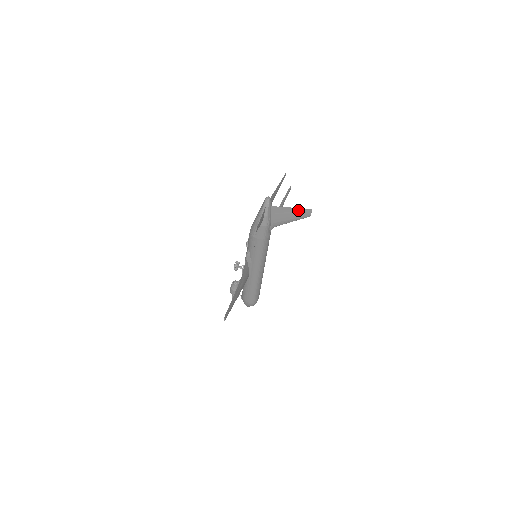
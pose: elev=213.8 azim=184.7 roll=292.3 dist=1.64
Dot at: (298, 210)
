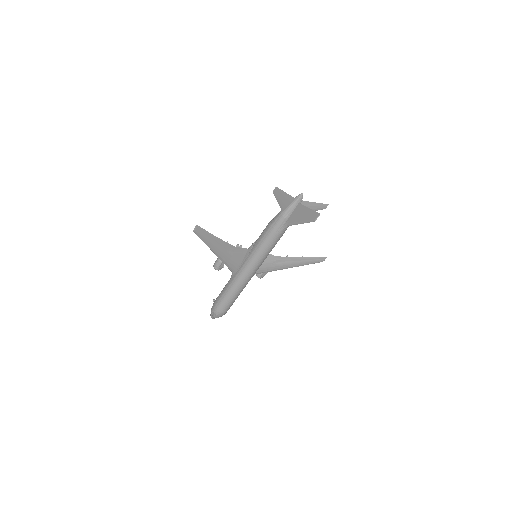
Dot at: (312, 212)
